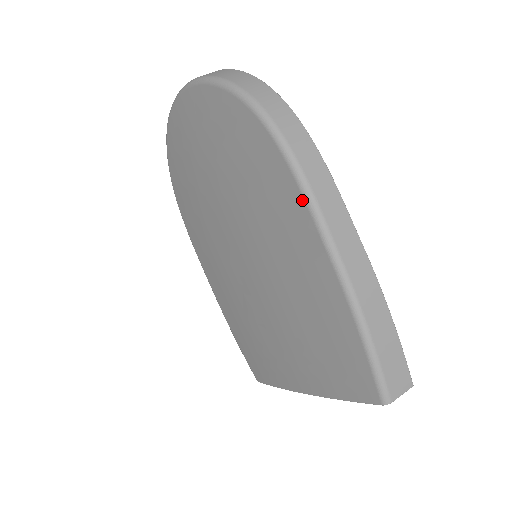
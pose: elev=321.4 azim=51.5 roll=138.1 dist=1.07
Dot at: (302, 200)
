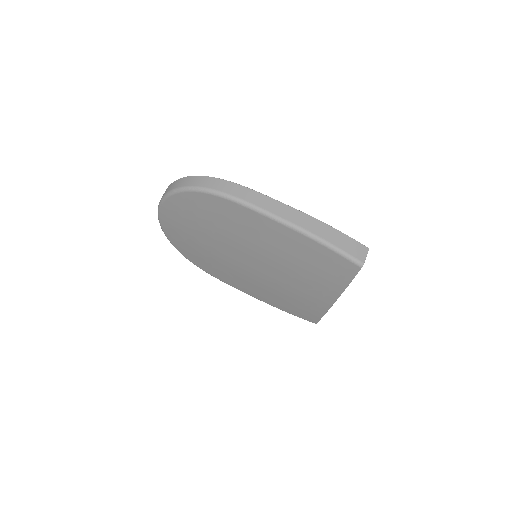
Dot at: (249, 210)
